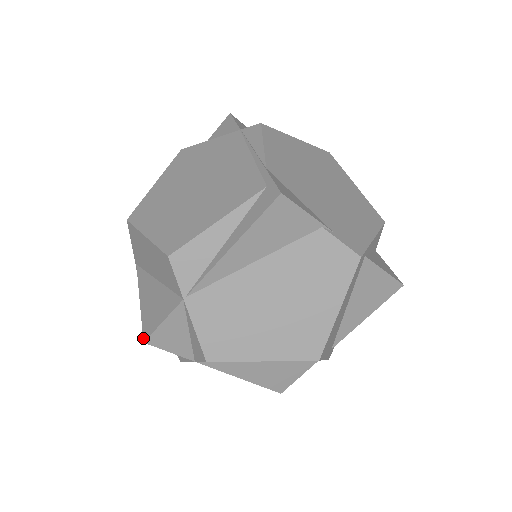
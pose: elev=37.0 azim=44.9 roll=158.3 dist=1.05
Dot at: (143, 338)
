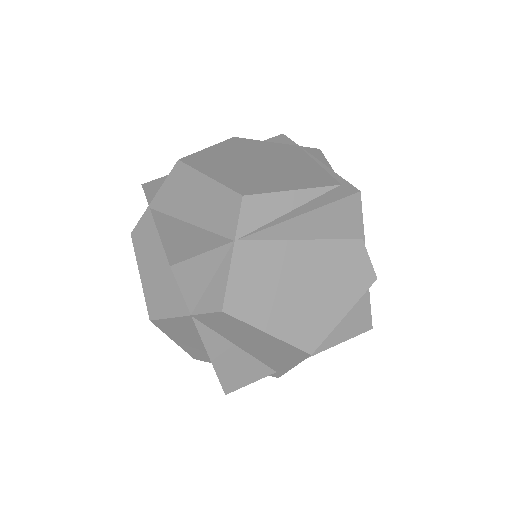
Dot at: (169, 262)
